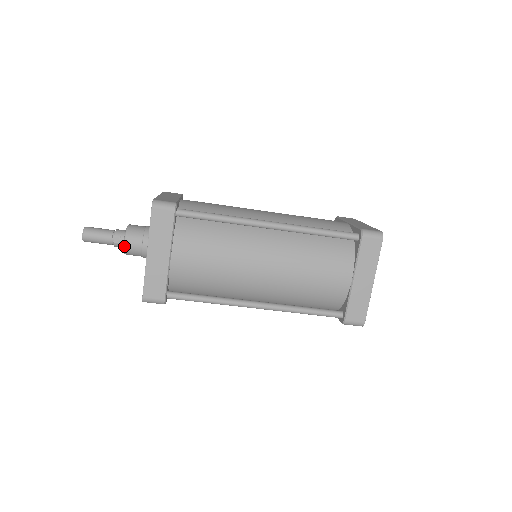
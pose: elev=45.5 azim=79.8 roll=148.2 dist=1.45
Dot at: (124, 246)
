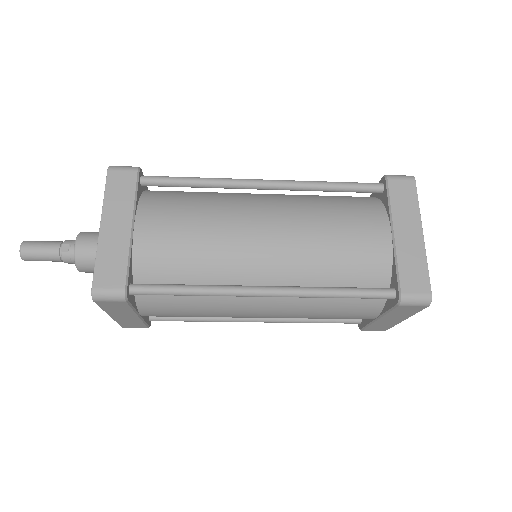
Dot at: (74, 250)
